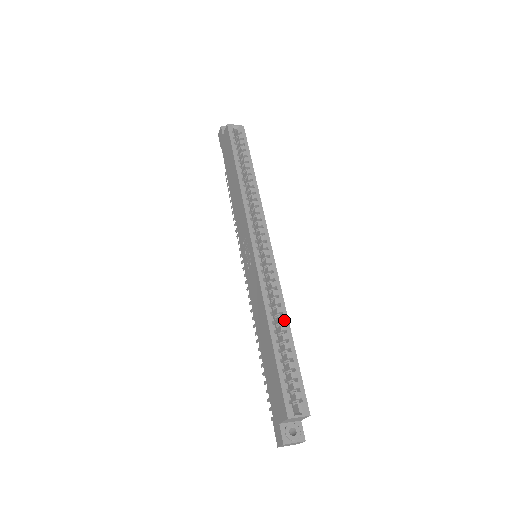
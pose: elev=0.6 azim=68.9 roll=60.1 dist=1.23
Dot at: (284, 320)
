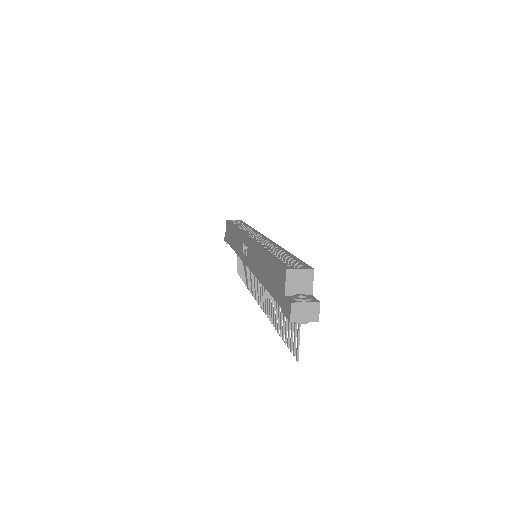
Dot at: (279, 249)
